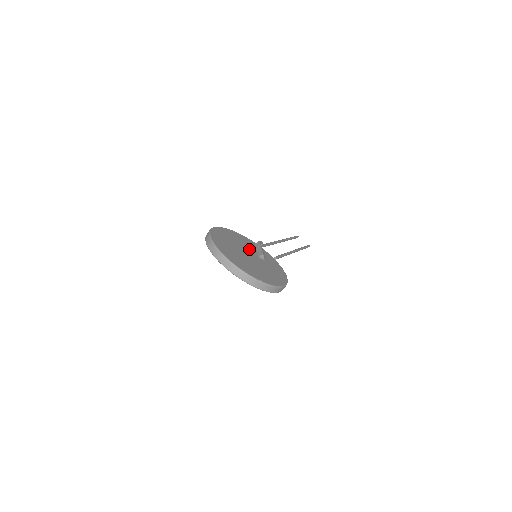
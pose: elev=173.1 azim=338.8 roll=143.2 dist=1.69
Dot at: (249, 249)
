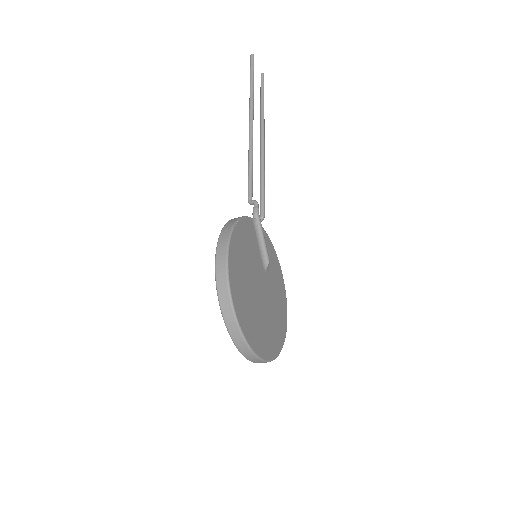
Dot at: (257, 264)
